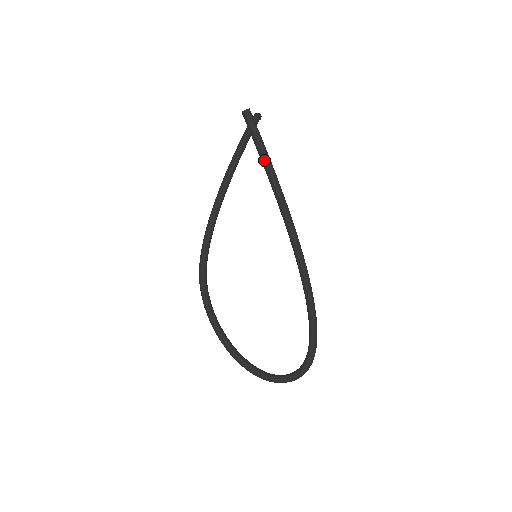
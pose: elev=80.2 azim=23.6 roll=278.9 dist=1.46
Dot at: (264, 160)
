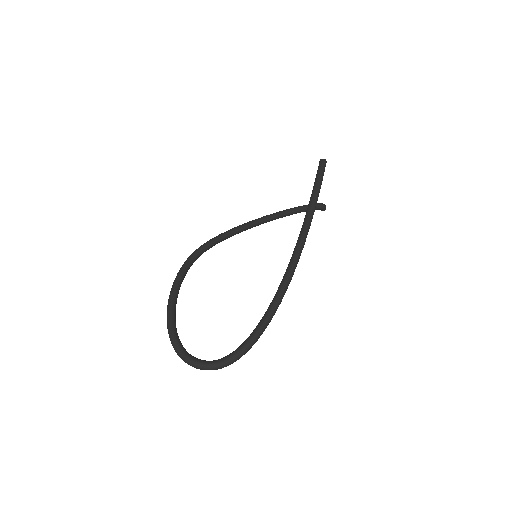
Dot at: (315, 189)
